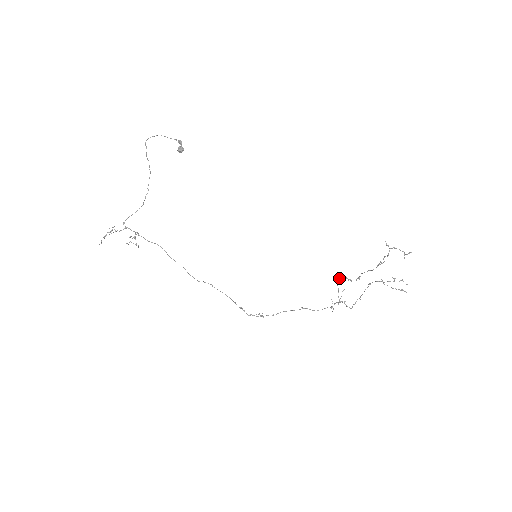
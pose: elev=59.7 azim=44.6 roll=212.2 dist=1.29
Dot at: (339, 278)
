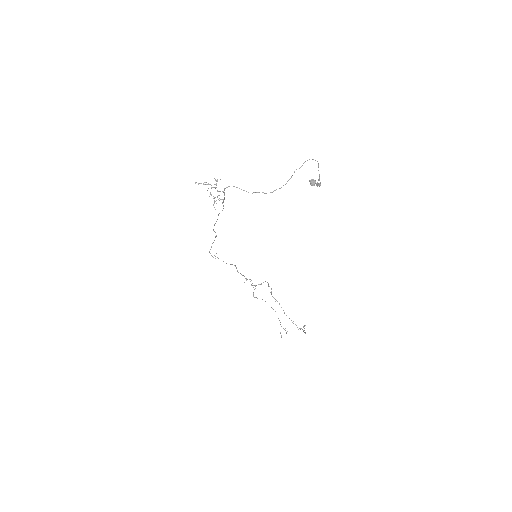
Dot at: occluded
